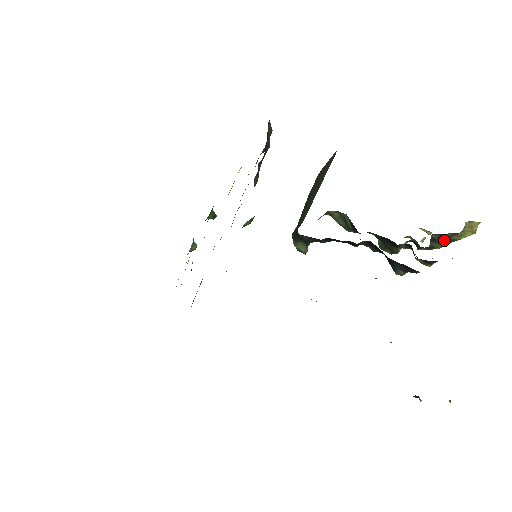
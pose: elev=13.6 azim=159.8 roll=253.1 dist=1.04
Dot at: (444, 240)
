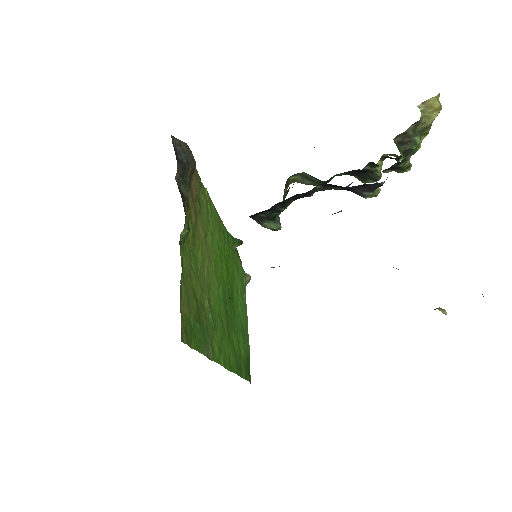
Dot at: (411, 136)
